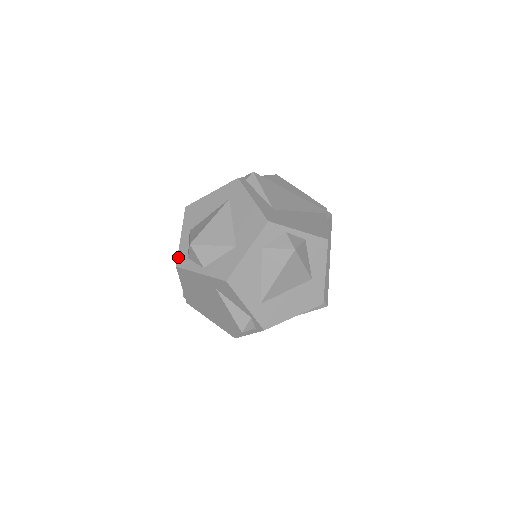
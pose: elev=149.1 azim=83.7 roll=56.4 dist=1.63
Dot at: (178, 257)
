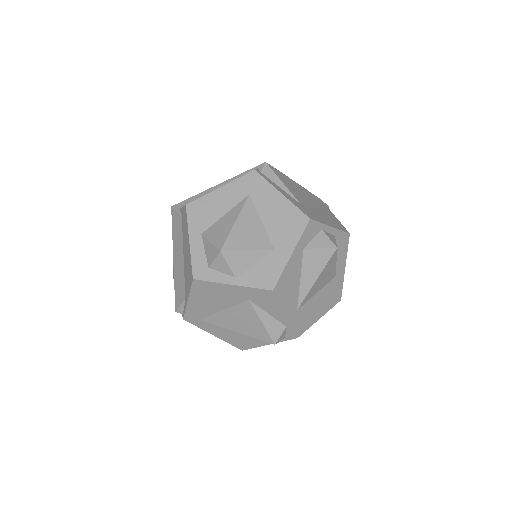
Dot at: (193, 267)
